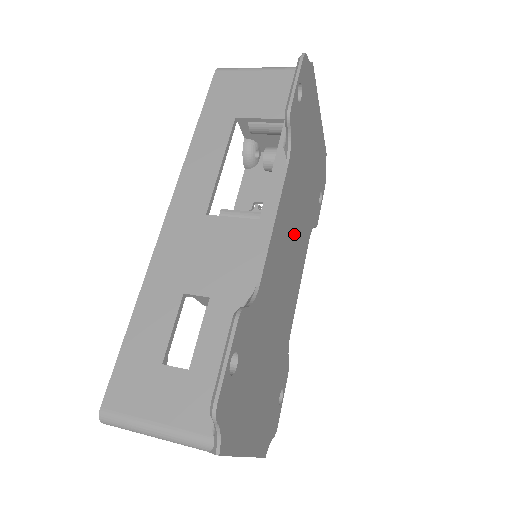
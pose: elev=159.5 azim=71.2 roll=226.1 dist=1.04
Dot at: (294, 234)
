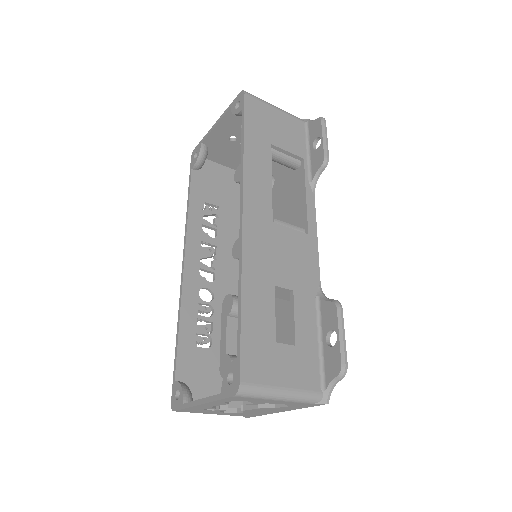
Dot at: occluded
